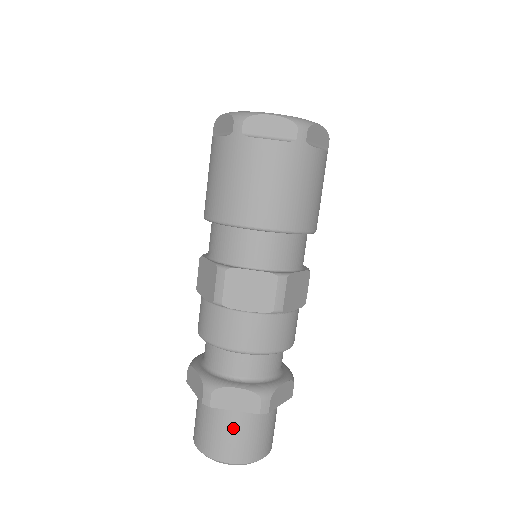
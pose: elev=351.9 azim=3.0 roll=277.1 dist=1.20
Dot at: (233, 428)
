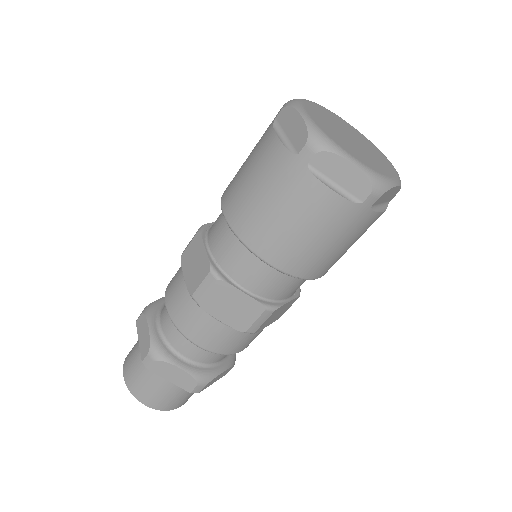
Dot at: (137, 355)
